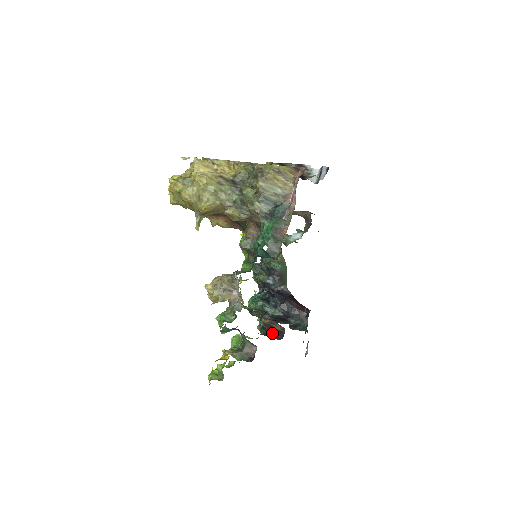
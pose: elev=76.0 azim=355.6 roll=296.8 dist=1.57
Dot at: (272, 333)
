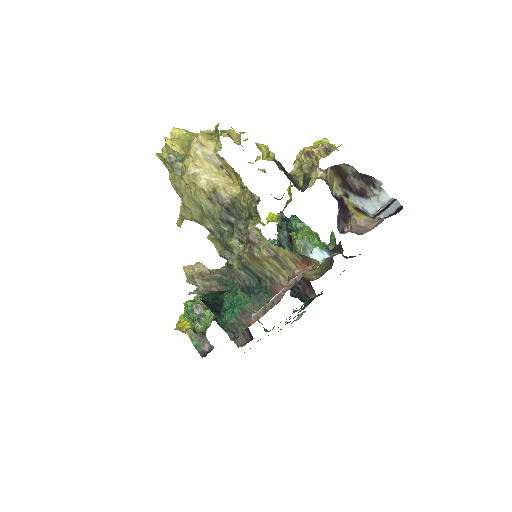
Dot at: occluded
